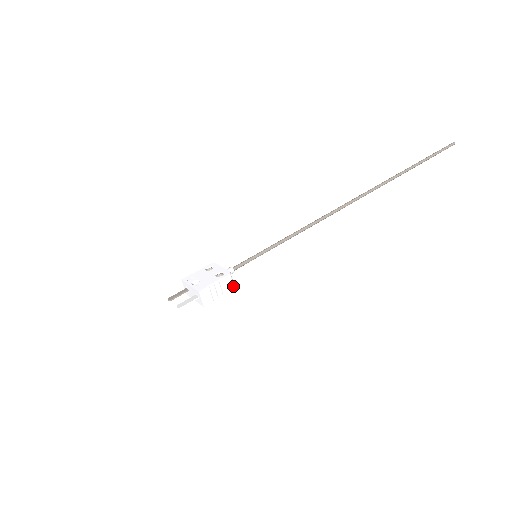
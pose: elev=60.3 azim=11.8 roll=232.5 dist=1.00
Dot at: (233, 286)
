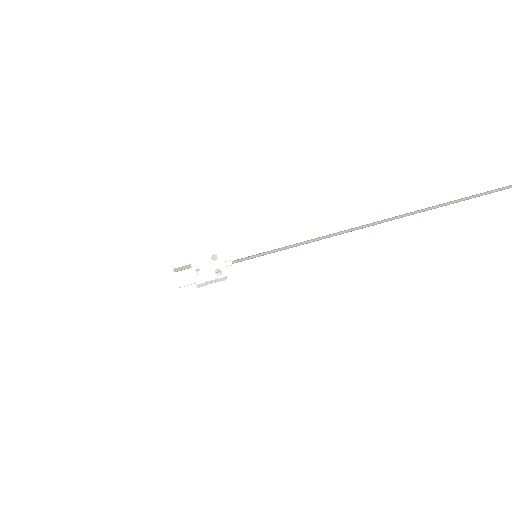
Dot at: occluded
